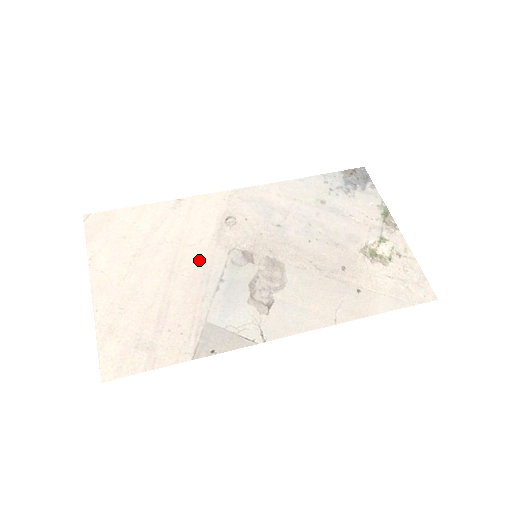
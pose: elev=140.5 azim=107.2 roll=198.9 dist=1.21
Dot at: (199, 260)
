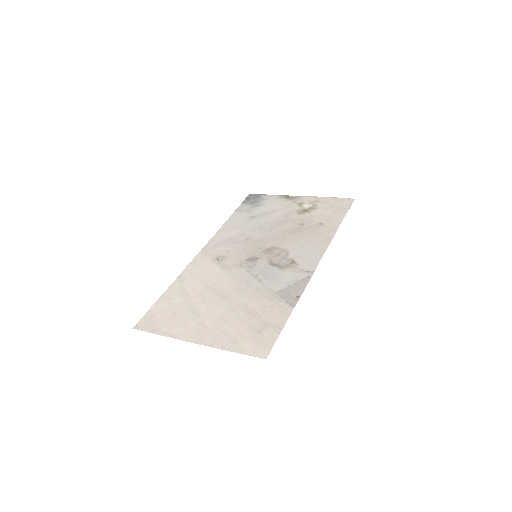
Dot at: (231, 282)
